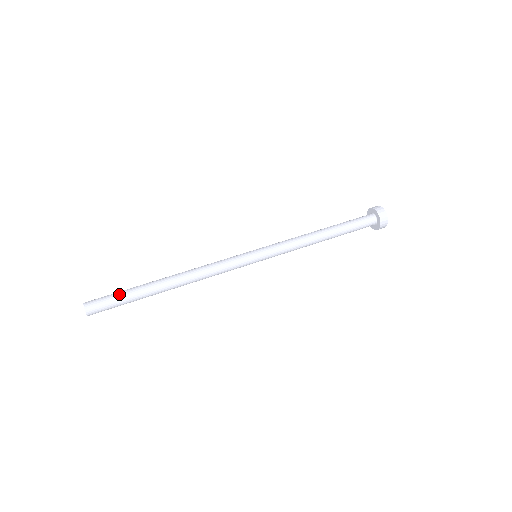
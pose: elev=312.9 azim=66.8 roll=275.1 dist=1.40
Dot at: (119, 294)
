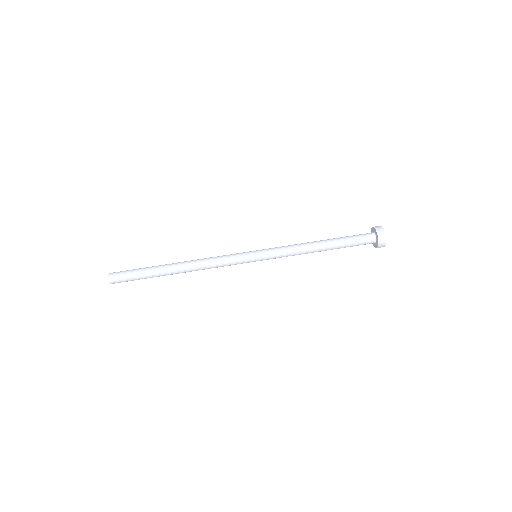
Dot at: (136, 270)
